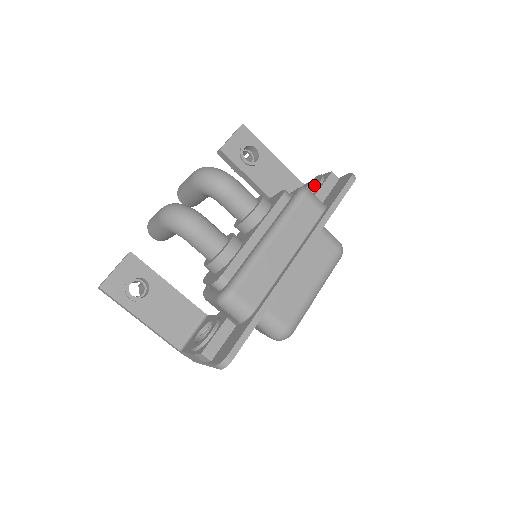
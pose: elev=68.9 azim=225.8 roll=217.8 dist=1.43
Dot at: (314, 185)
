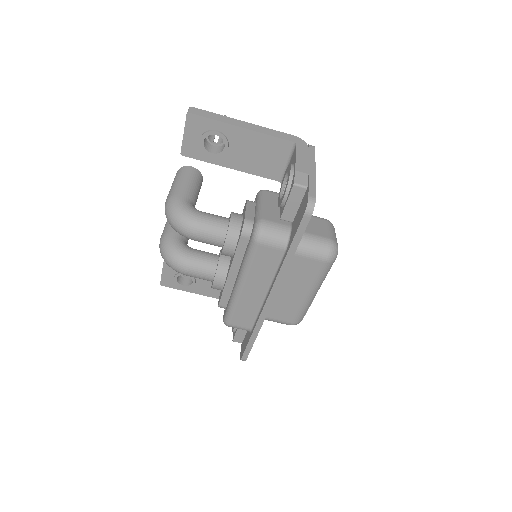
Dot at: occluded
